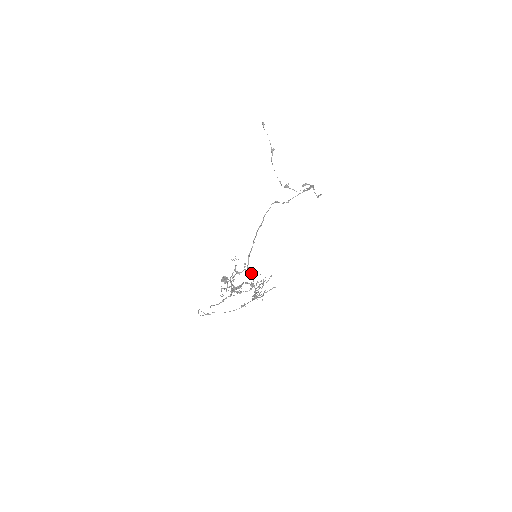
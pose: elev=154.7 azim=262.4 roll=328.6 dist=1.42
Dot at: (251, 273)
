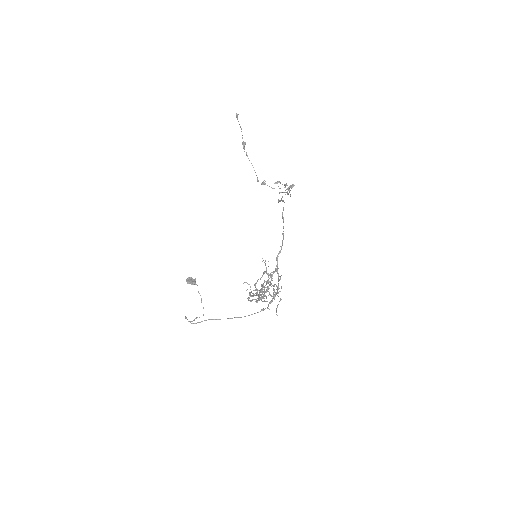
Dot at: (278, 275)
